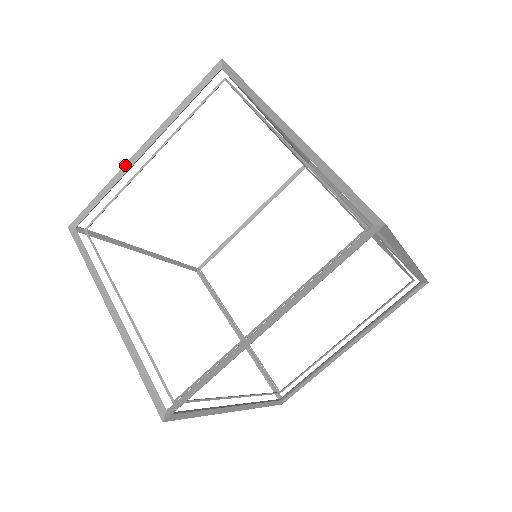
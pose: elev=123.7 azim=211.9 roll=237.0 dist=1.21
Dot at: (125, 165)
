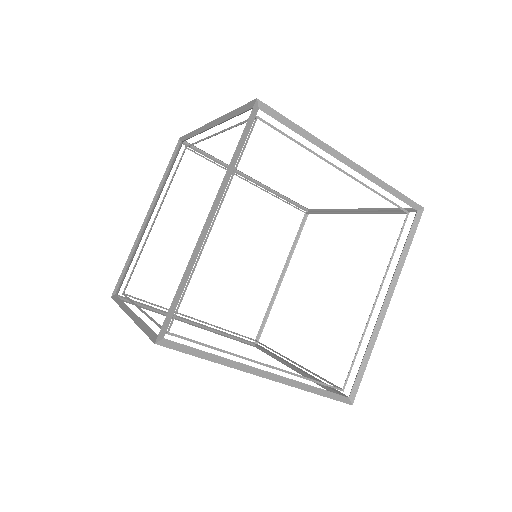
Dot at: (236, 169)
